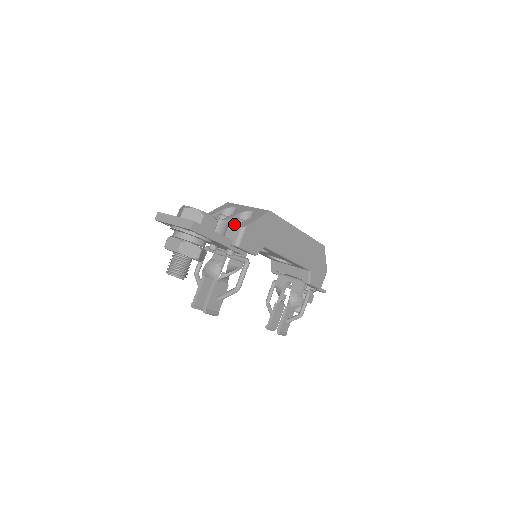
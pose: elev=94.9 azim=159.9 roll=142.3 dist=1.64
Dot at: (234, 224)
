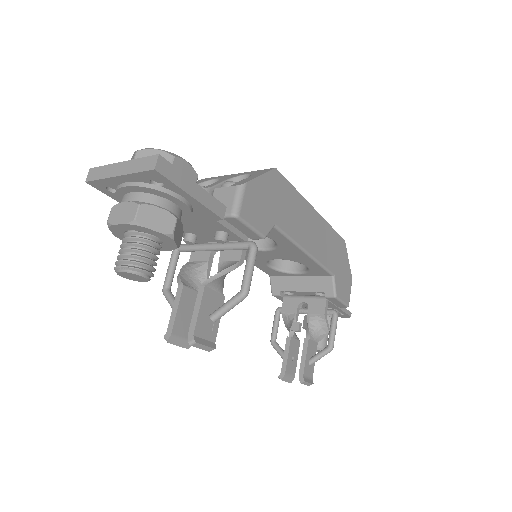
Dot at: occluded
